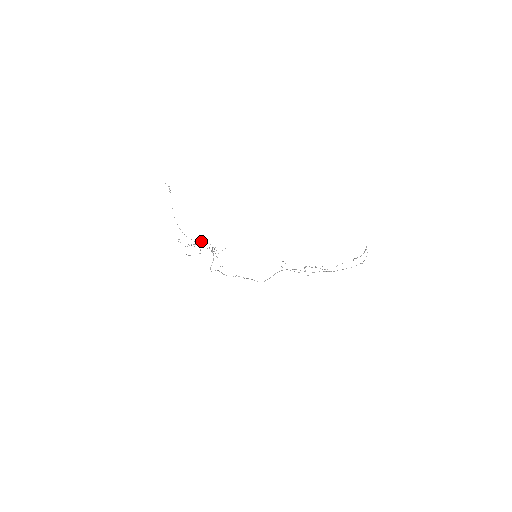
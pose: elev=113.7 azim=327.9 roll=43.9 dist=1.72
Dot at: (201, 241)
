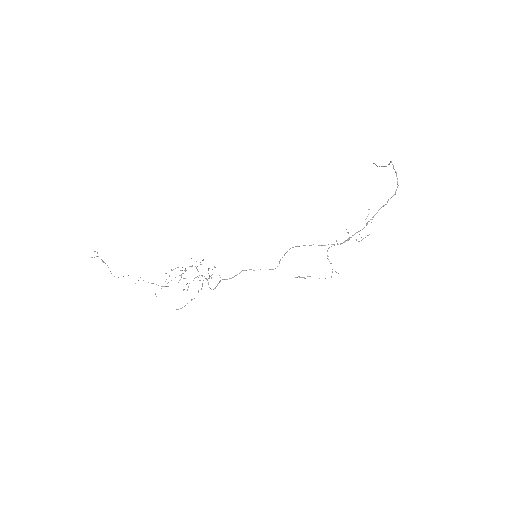
Dot at: (181, 277)
